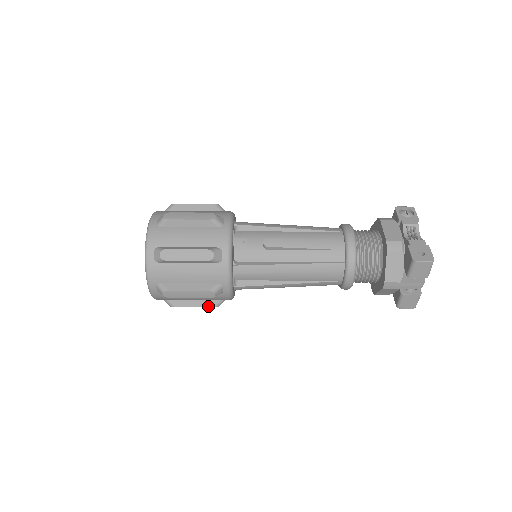
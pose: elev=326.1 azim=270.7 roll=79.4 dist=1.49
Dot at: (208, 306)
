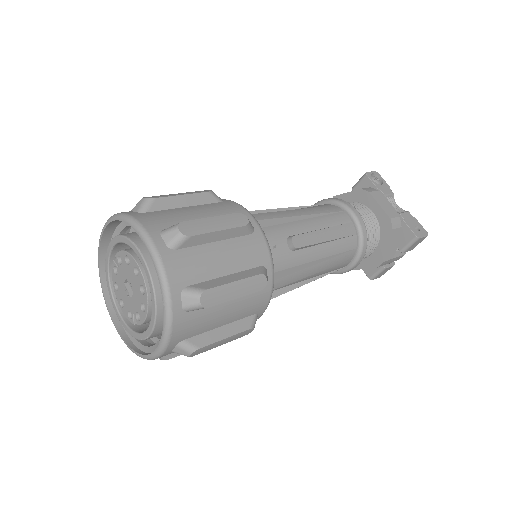
Dot at: occluded
